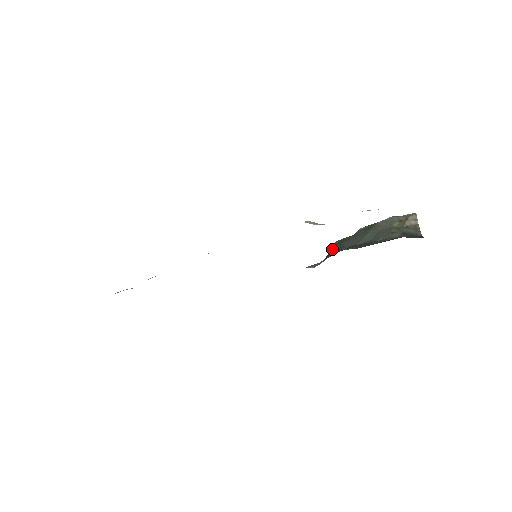
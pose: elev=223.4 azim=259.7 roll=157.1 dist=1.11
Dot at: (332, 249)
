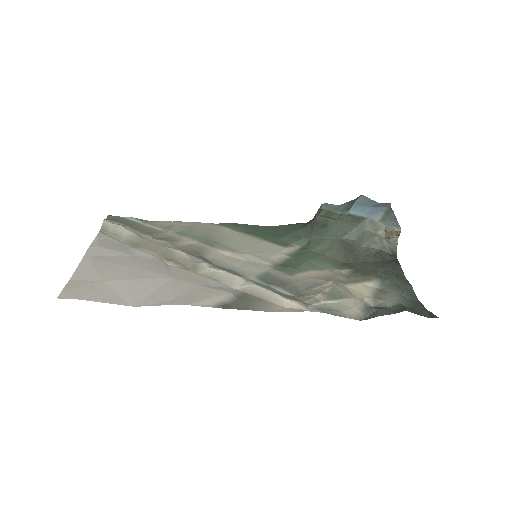
Dot at: (317, 219)
